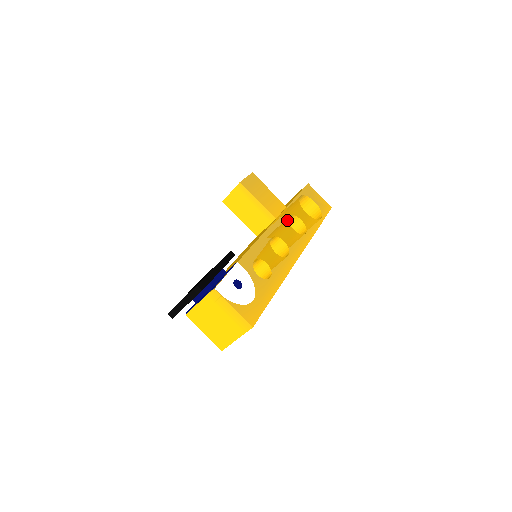
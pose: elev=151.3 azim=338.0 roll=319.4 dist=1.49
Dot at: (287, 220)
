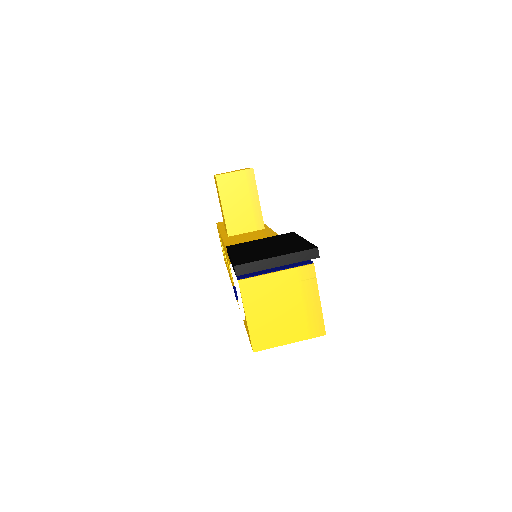
Dot at: occluded
